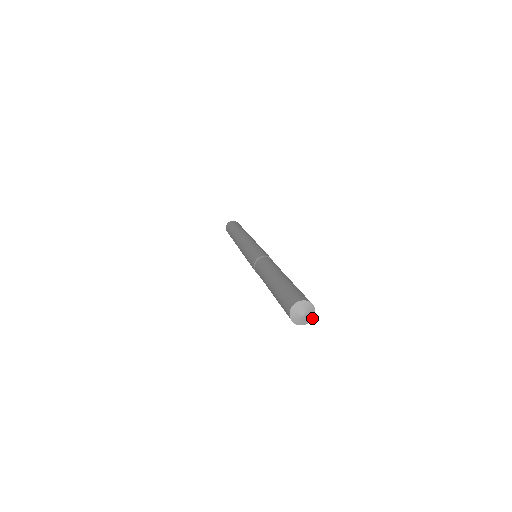
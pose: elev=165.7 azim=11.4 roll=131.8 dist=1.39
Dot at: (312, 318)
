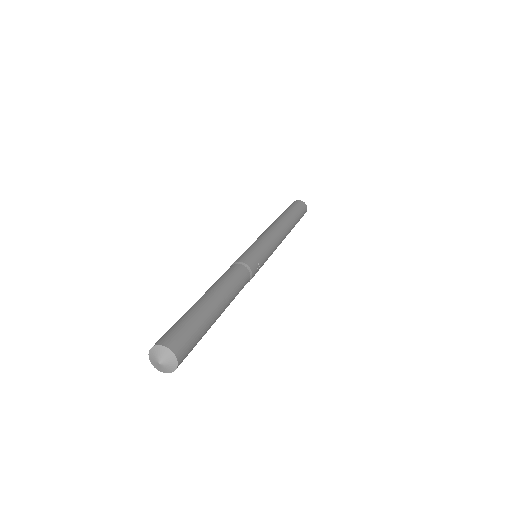
Dot at: (169, 372)
